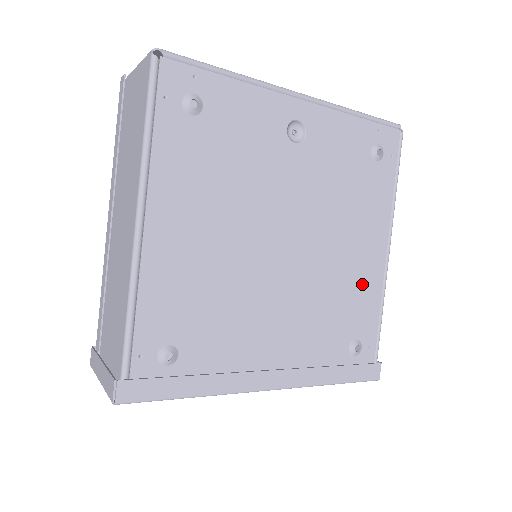
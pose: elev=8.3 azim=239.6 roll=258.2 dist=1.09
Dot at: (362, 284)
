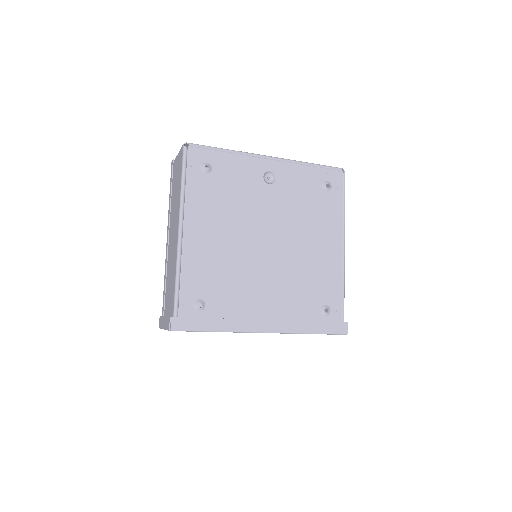
Dot at: (326, 268)
